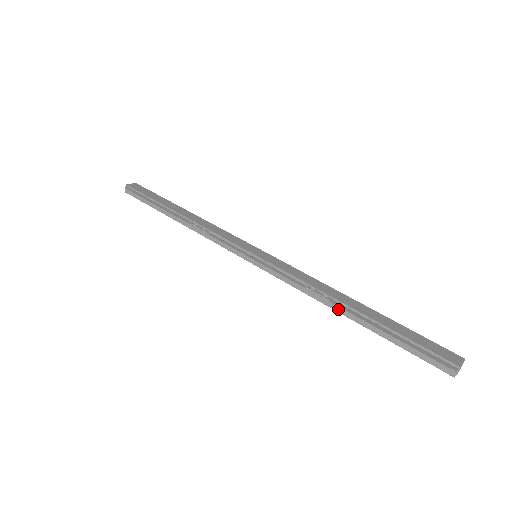
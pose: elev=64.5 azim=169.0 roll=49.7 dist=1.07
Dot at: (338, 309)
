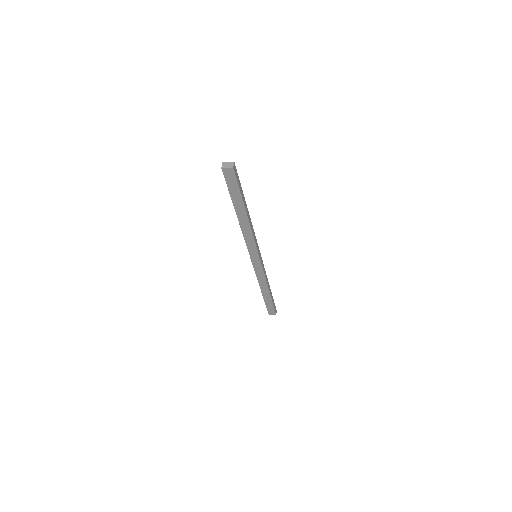
Dot at: (238, 218)
